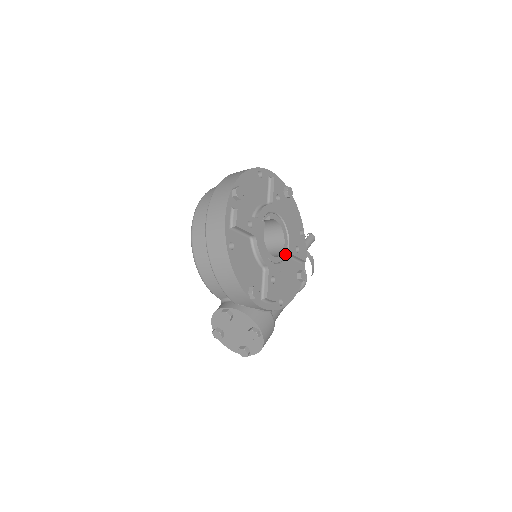
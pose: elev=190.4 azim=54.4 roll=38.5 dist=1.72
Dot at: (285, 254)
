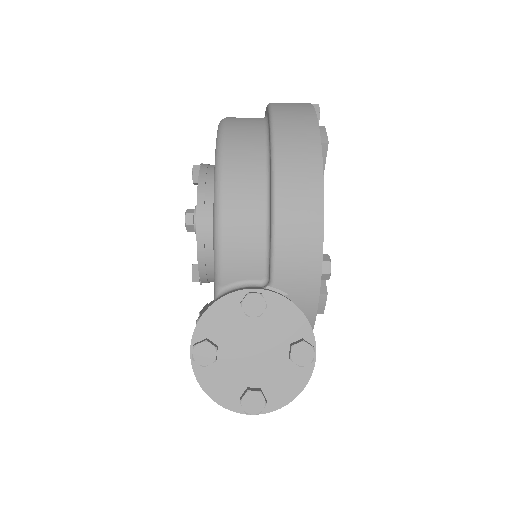
Dot at: occluded
